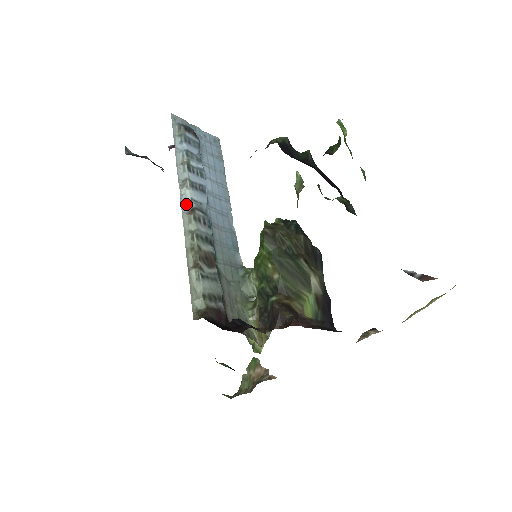
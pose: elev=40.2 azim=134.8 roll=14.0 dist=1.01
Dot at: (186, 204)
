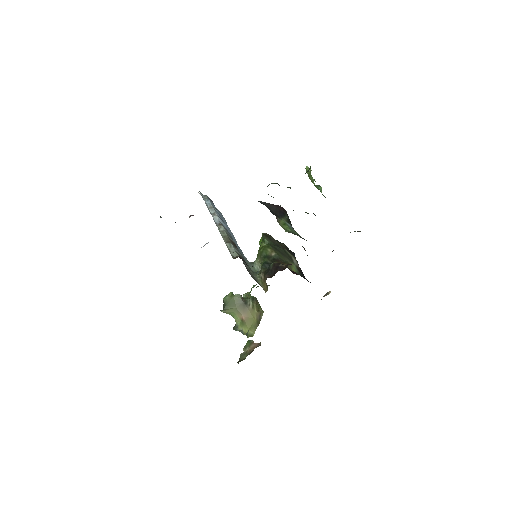
Dot at: (216, 222)
